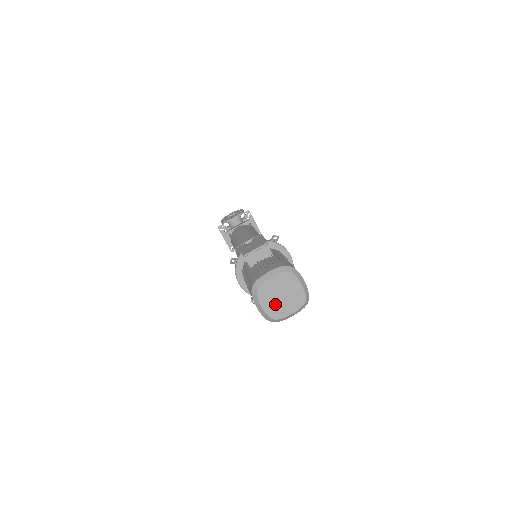
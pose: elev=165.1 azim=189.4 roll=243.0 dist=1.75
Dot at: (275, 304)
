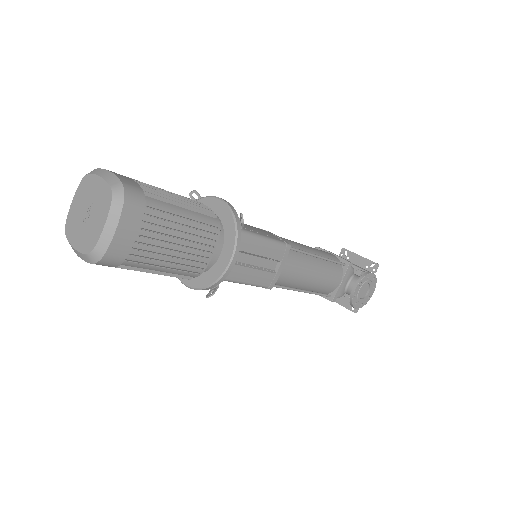
Dot at: (85, 231)
